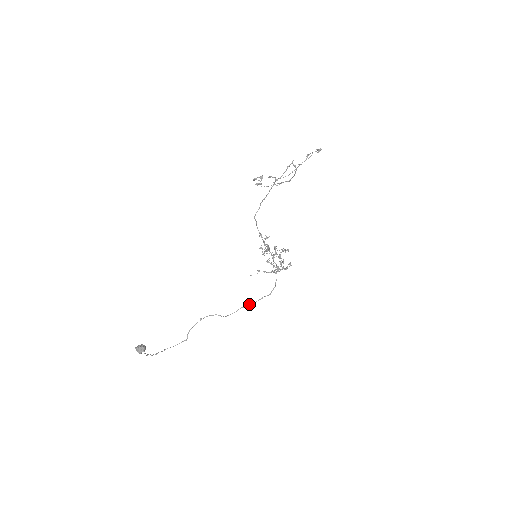
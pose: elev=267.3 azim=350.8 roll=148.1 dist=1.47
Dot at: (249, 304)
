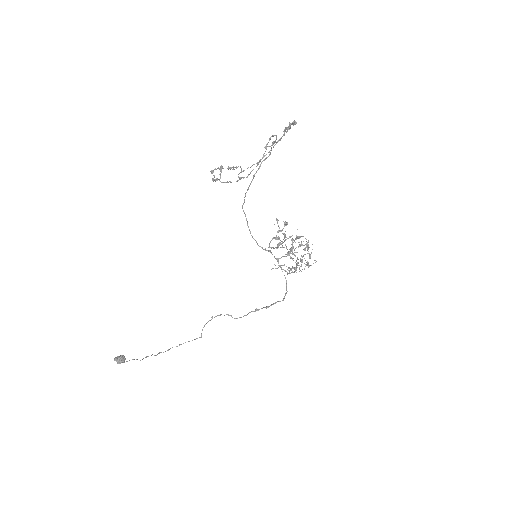
Dot at: (261, 308)
